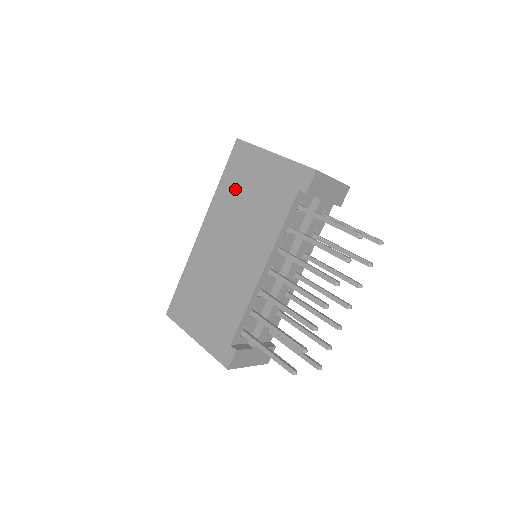
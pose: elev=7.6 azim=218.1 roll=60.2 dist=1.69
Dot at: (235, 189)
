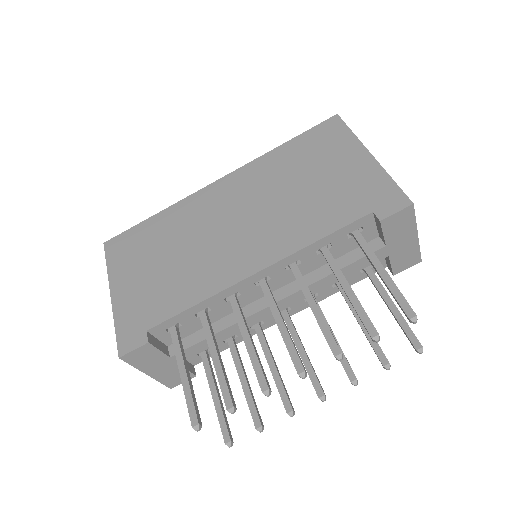
Dot at: (293, 163)
